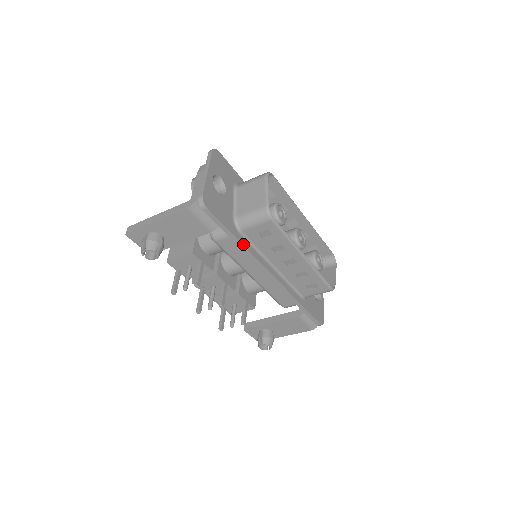
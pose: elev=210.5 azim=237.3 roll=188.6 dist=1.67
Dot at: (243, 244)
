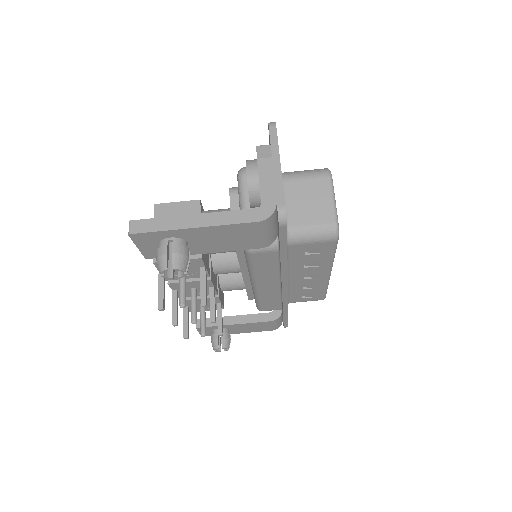
Dot at: (287, 262)
